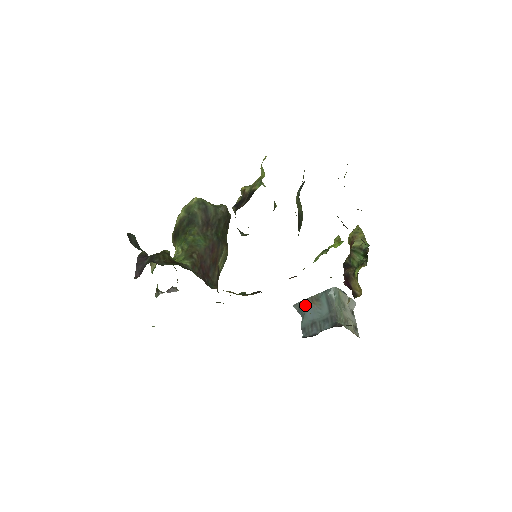
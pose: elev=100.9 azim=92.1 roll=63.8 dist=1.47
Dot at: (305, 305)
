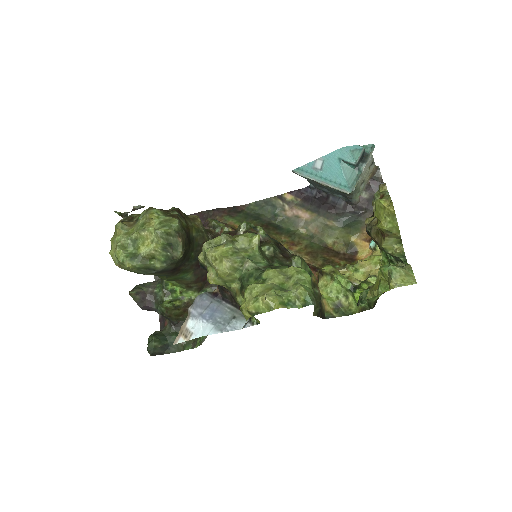
Dot at: occluded
